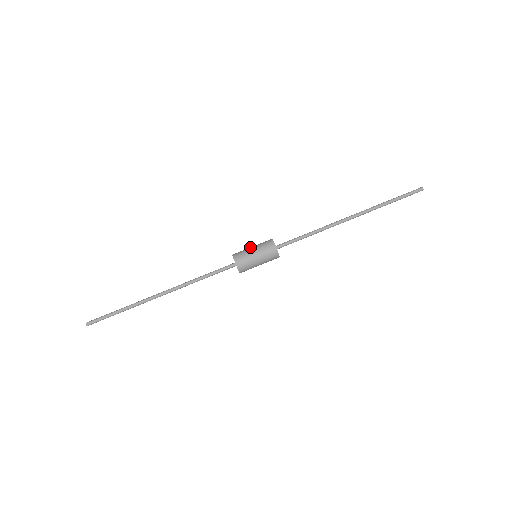
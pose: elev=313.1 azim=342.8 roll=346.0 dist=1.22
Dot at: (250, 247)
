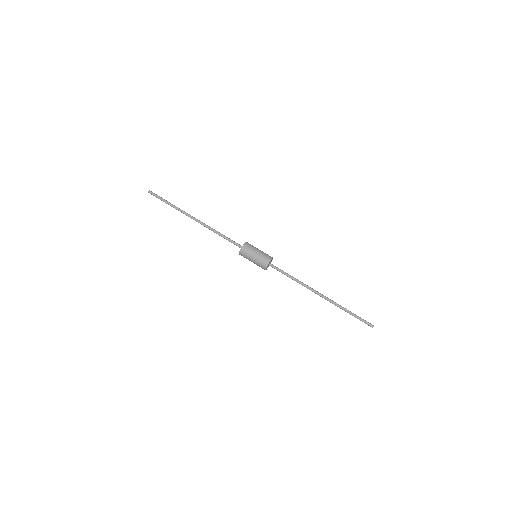
Dot at: occluded
